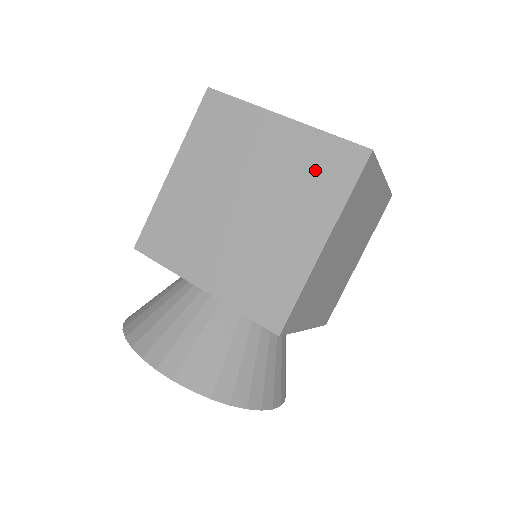
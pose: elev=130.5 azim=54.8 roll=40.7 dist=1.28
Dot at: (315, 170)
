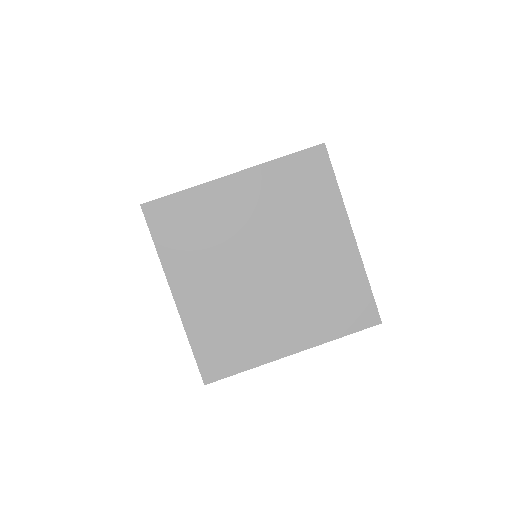
Dot at: occluded
